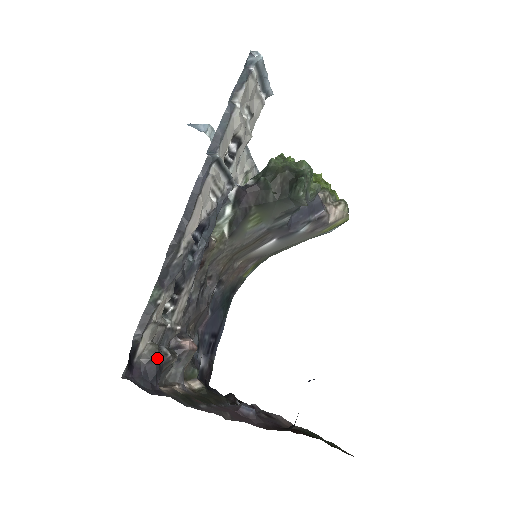
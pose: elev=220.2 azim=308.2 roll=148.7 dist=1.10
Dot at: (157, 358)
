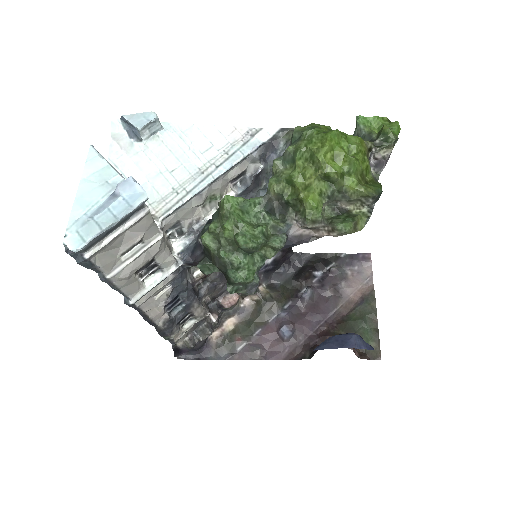
Dot at: (192, 348)
